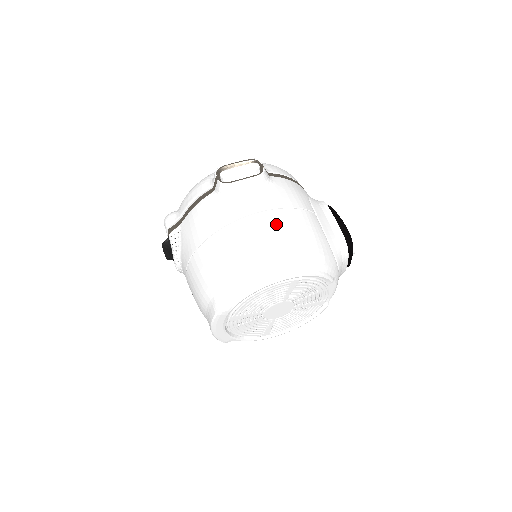
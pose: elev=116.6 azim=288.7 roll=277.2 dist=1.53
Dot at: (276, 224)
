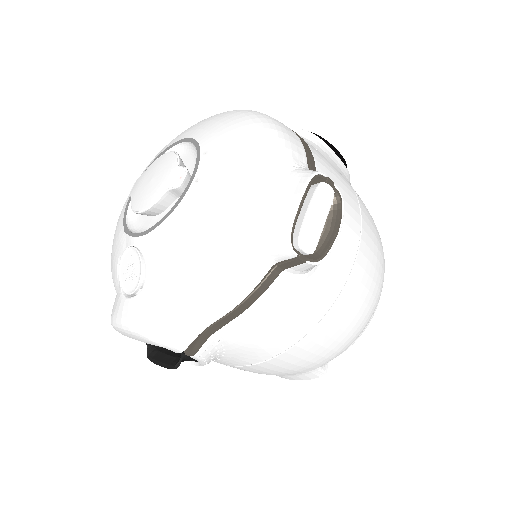
Dot at: (372, 254)
